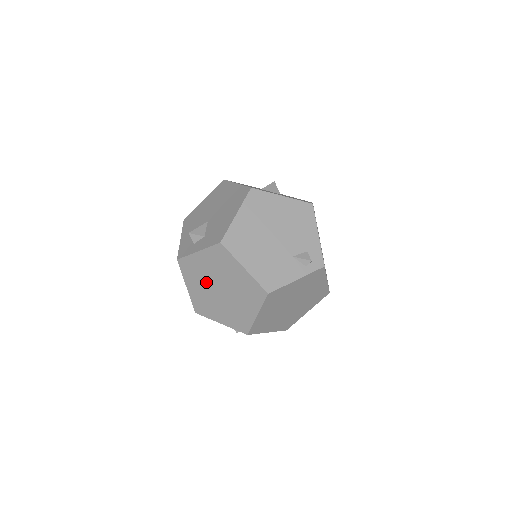
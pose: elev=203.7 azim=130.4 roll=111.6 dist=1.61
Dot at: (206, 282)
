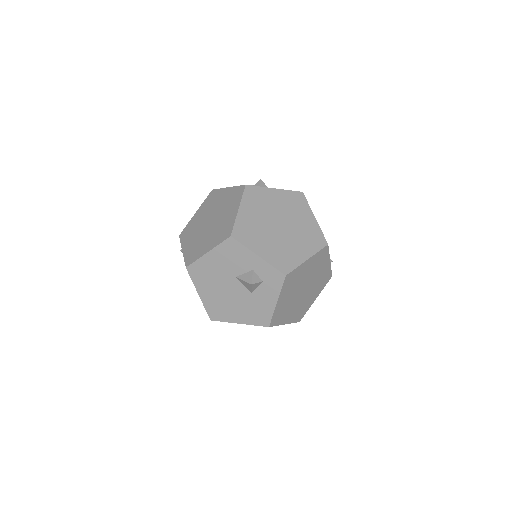
Dot at: (267, 214)
